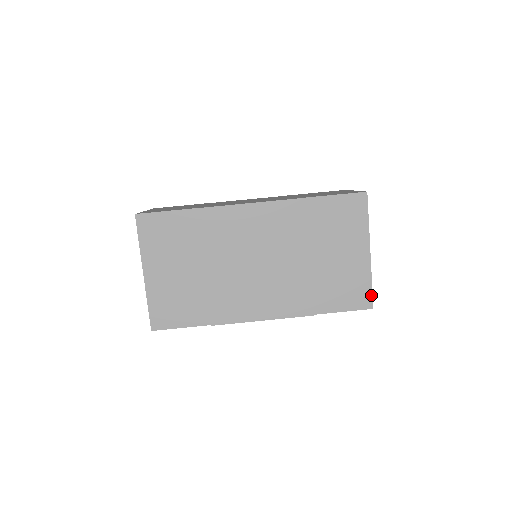
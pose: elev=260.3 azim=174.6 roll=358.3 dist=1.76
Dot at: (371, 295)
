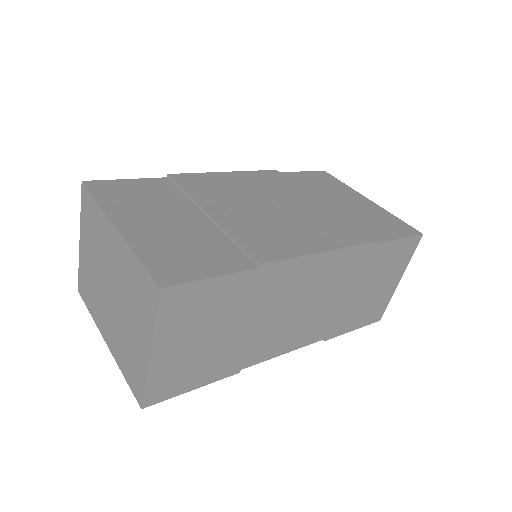
Dot at: (408, 225)
